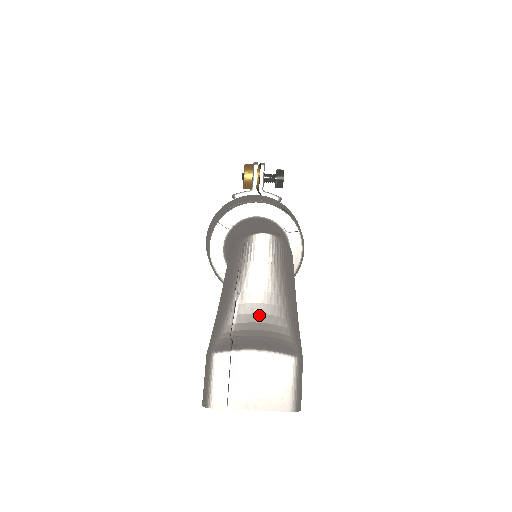
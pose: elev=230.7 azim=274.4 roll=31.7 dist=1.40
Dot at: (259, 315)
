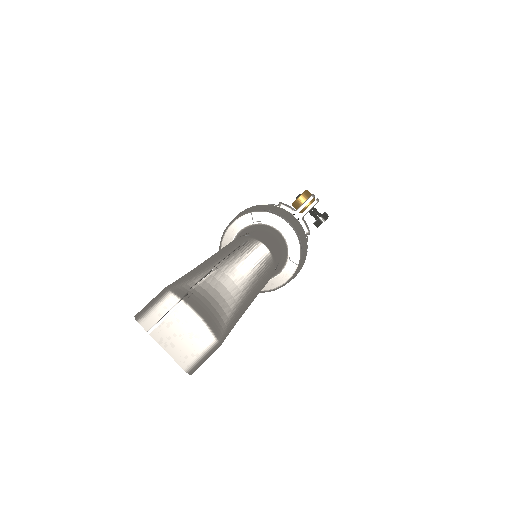
Dot at: (217, 293)
